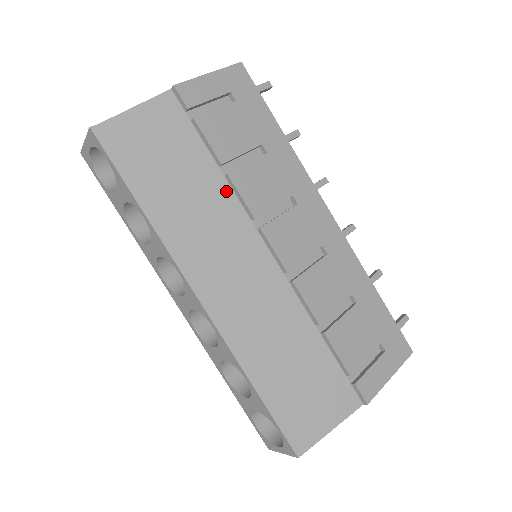
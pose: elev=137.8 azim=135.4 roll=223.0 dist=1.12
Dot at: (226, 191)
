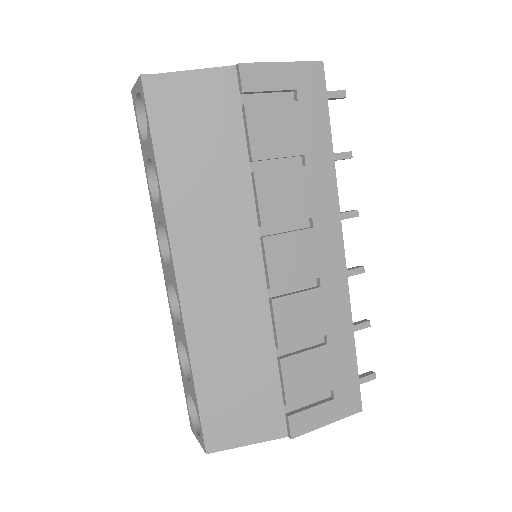
Dot at: (246, 188)
